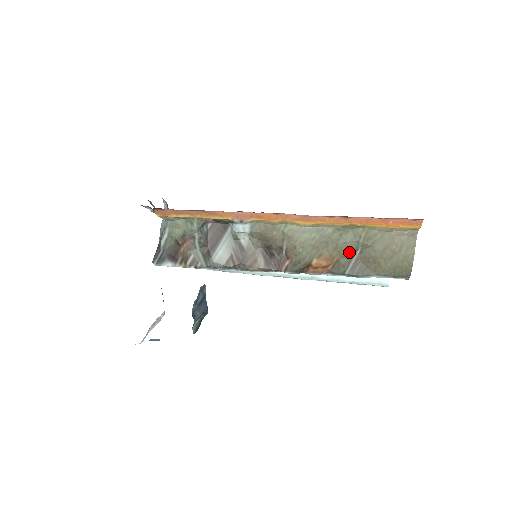
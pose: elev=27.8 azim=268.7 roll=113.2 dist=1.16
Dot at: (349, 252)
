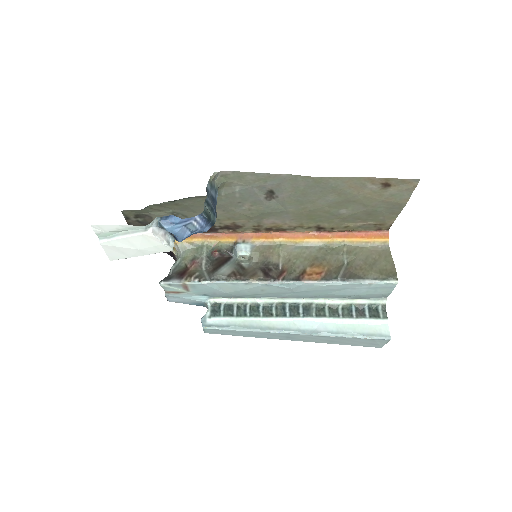
Dot at: (337, 264)
